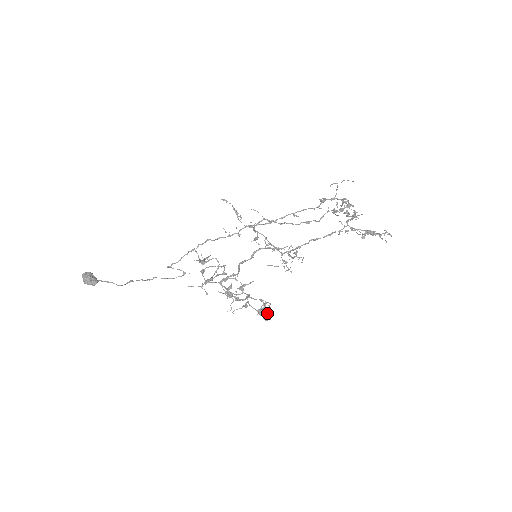
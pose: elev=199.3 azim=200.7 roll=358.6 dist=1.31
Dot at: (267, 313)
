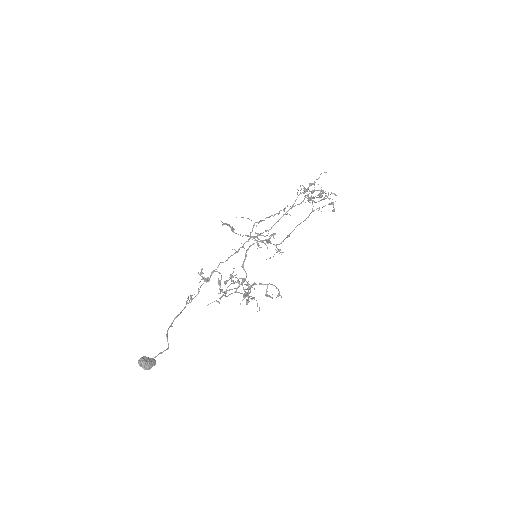
Dot at: (279, 295)
